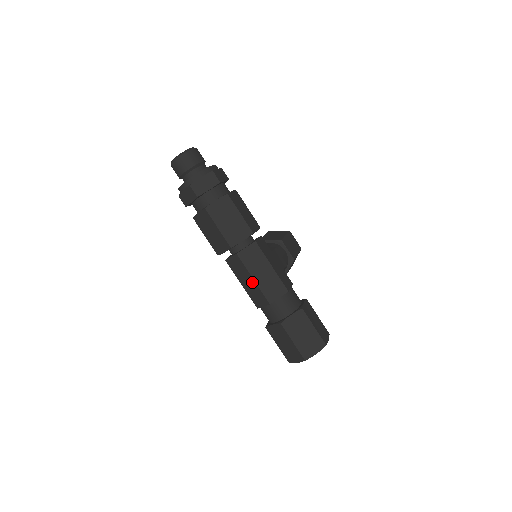
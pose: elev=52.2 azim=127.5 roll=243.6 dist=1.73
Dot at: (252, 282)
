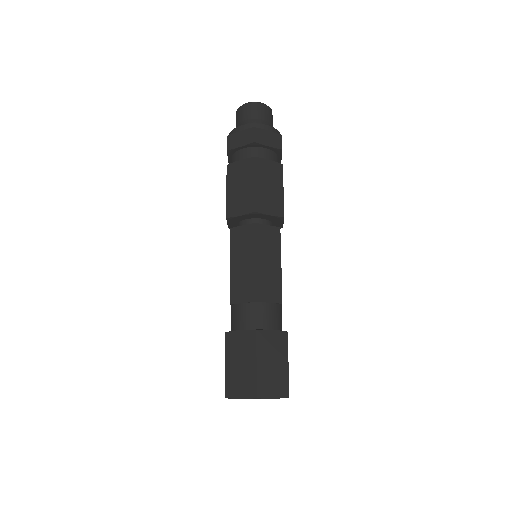
Dot at: (250, 265)
